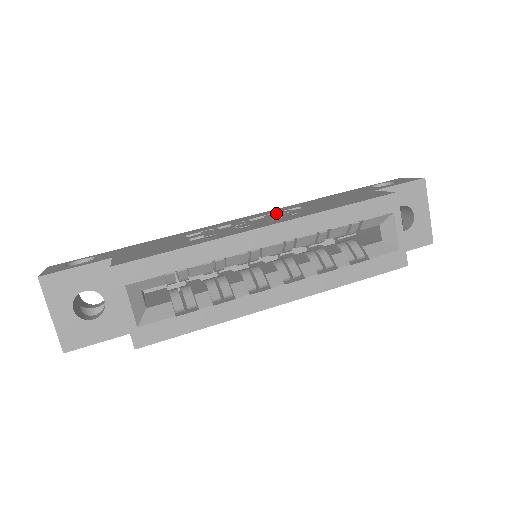
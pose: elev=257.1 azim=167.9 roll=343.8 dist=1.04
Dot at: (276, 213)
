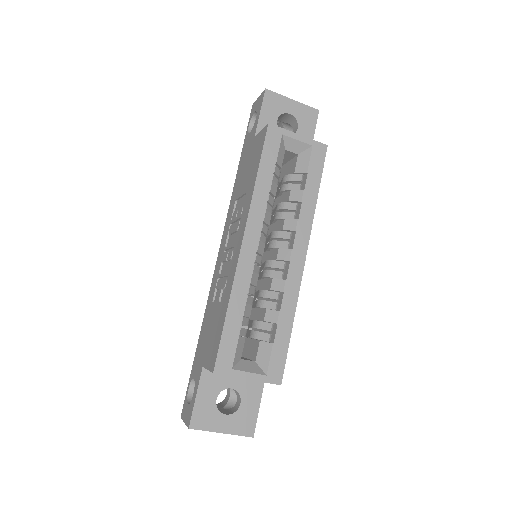
Dot at: (231, 223)
